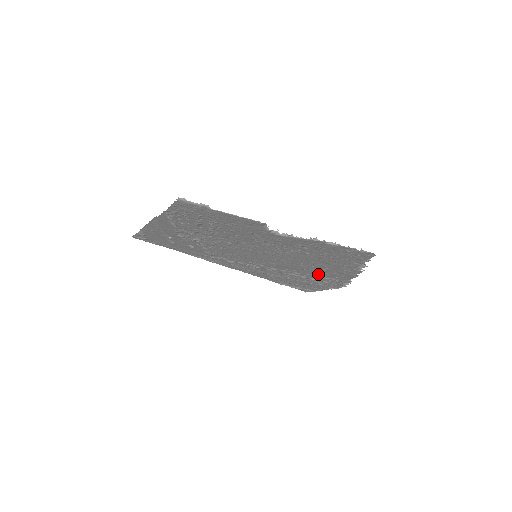
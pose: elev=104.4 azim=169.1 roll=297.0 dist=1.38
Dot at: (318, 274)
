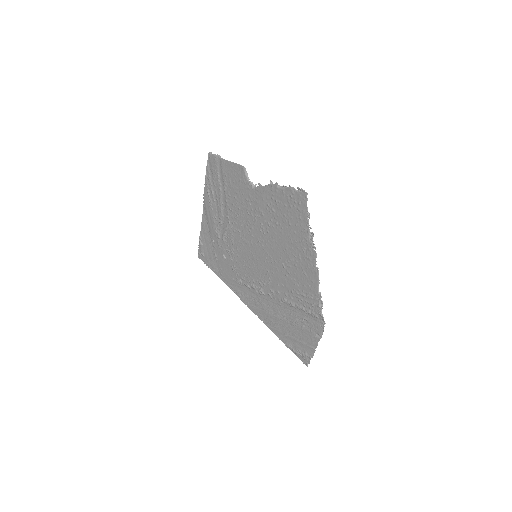
Dot at: (298, 286)
